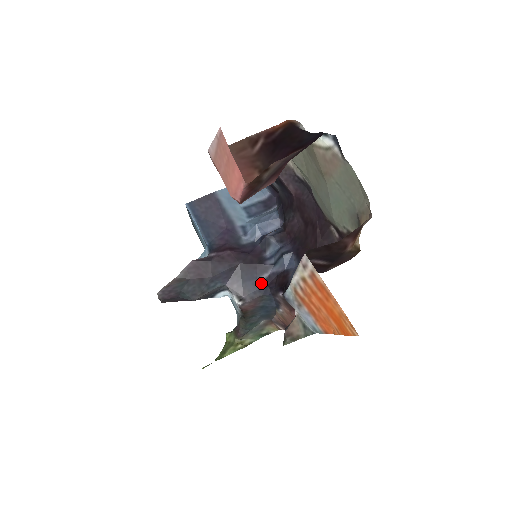
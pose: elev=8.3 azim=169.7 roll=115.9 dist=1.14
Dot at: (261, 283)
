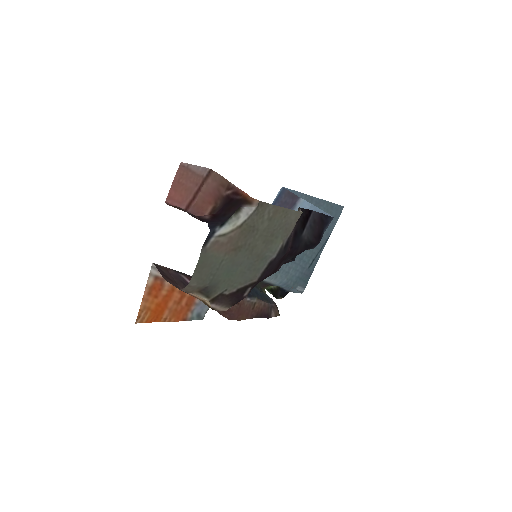
Dot at: occluded
